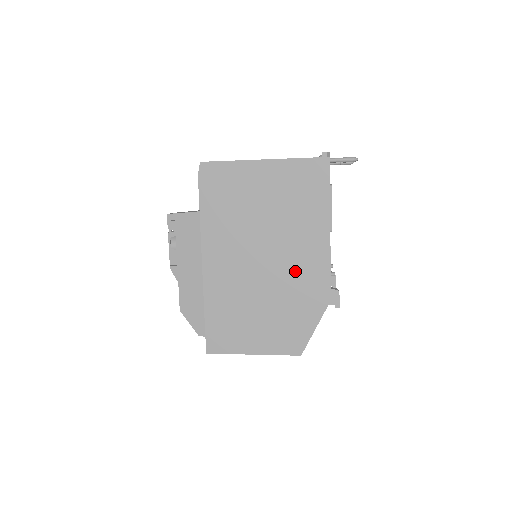
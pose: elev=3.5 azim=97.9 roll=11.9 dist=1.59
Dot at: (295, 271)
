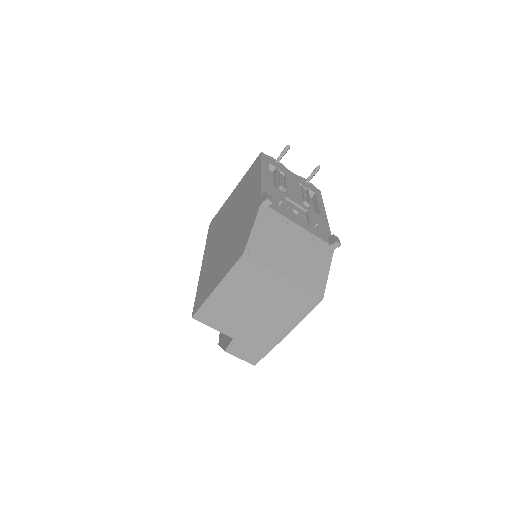
Dot at: (244, 213)
